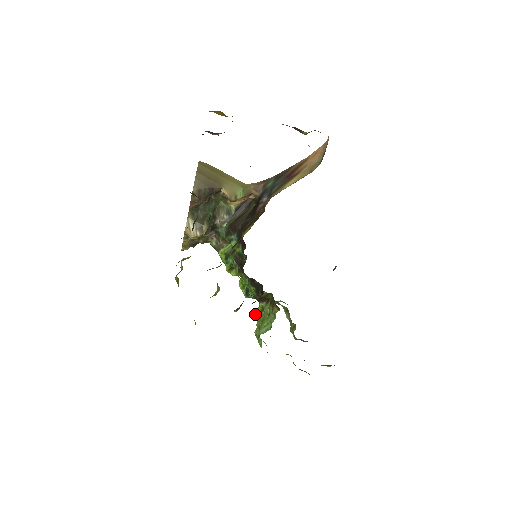
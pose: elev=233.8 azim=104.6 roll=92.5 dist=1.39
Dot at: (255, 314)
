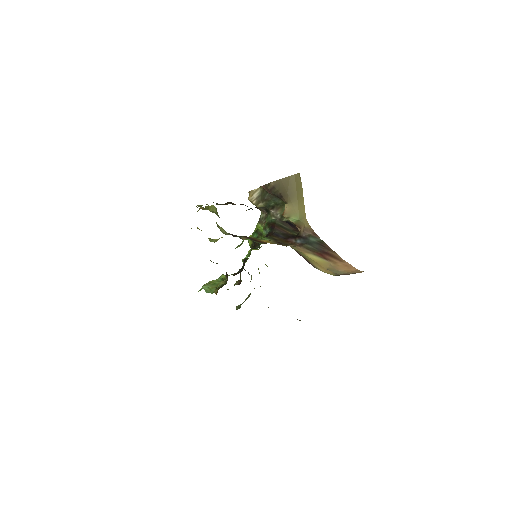
Dot at: (221, 275)
